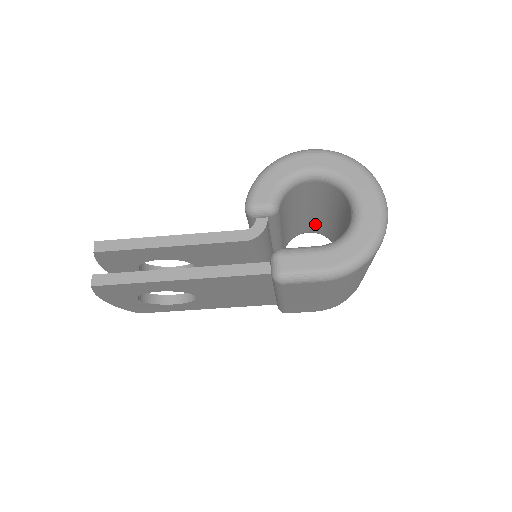
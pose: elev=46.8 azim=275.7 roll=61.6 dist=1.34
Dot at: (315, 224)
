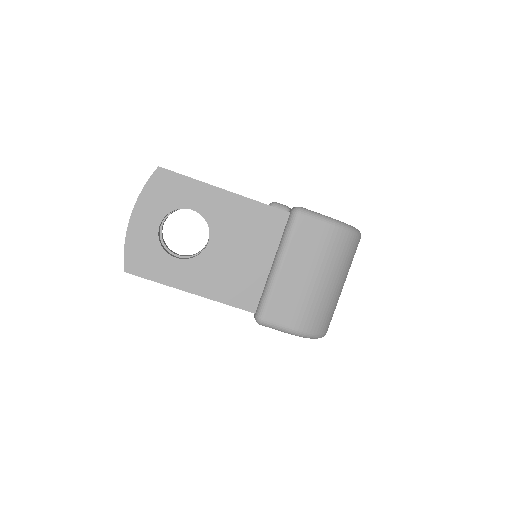
Dot at: occluded
